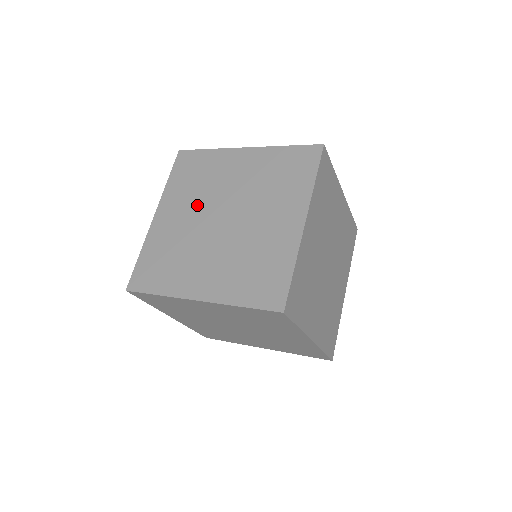
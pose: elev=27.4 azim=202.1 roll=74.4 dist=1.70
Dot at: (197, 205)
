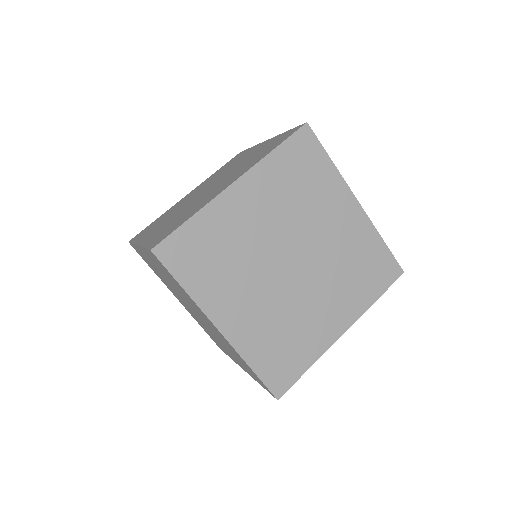
Dot at: (253, 277)
